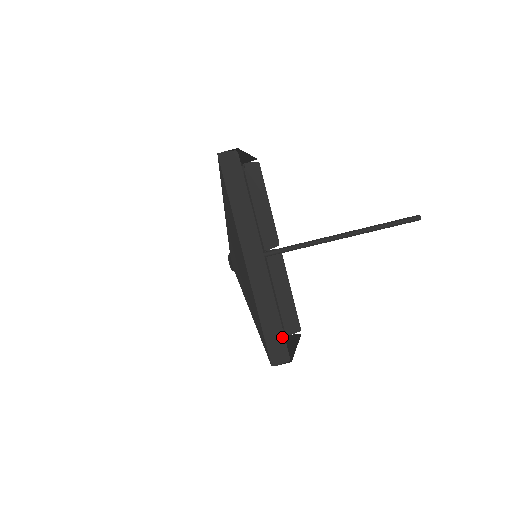
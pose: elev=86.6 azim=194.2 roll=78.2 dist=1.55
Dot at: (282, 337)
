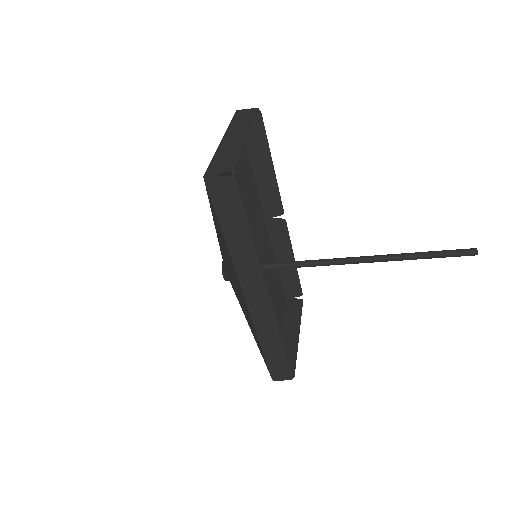
Dot at: (286, 362)
